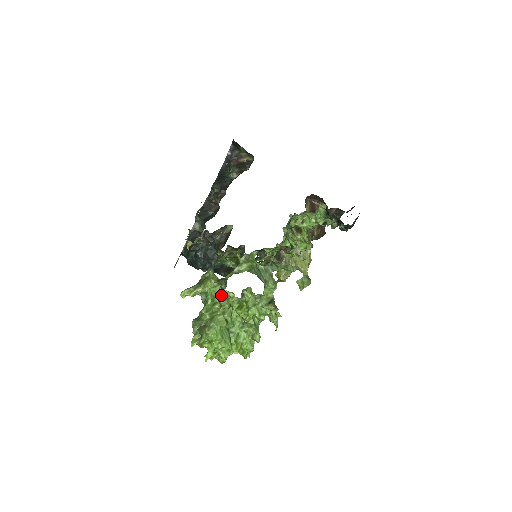
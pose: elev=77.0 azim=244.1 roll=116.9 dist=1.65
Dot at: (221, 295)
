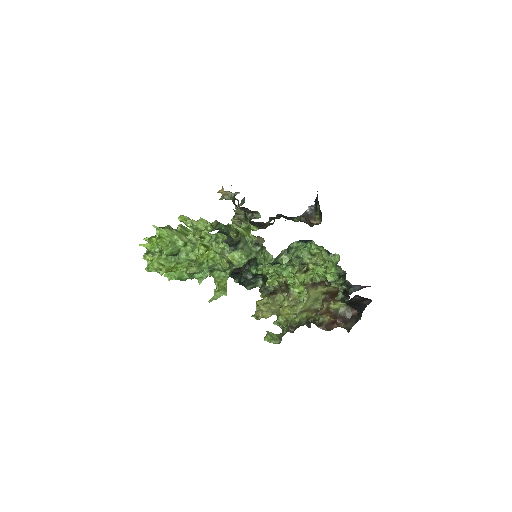
Dot at: occluded
